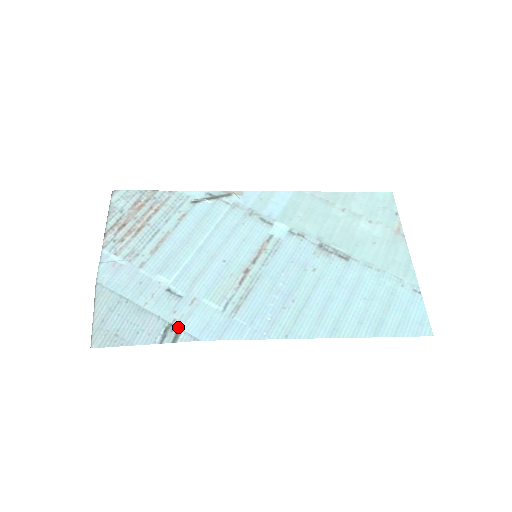
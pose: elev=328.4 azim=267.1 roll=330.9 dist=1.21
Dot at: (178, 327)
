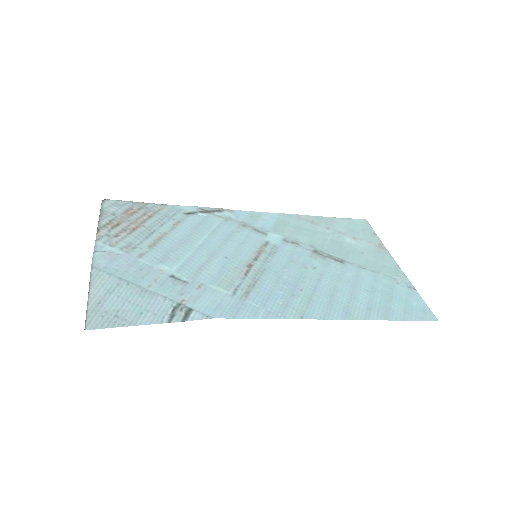
Dot at: (188, 306)
